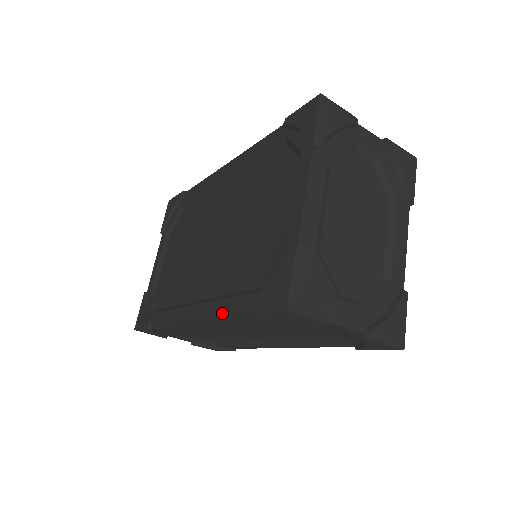
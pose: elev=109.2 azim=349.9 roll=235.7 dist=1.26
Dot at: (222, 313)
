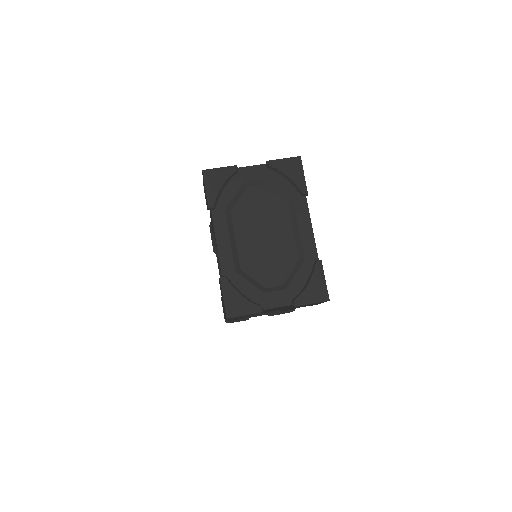
Dot at: occluded
